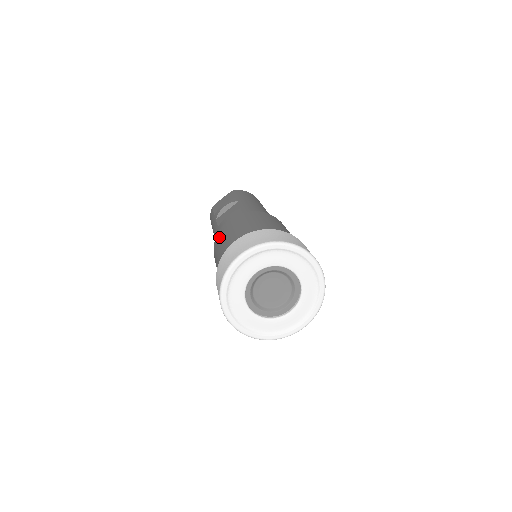
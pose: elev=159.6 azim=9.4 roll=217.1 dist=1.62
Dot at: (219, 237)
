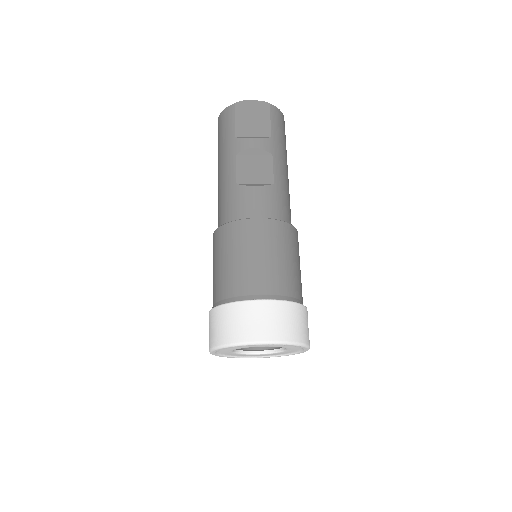
Dot at: (239, 237)
